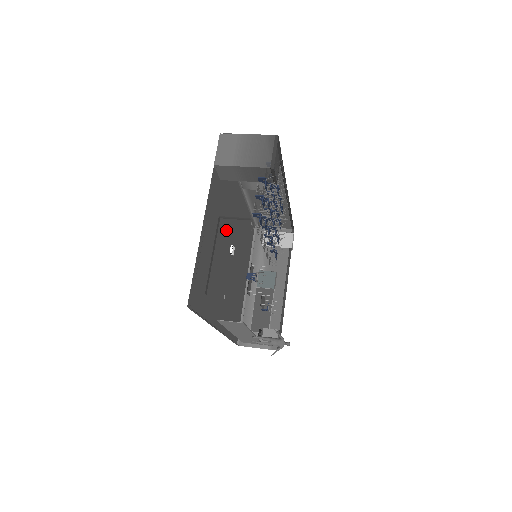
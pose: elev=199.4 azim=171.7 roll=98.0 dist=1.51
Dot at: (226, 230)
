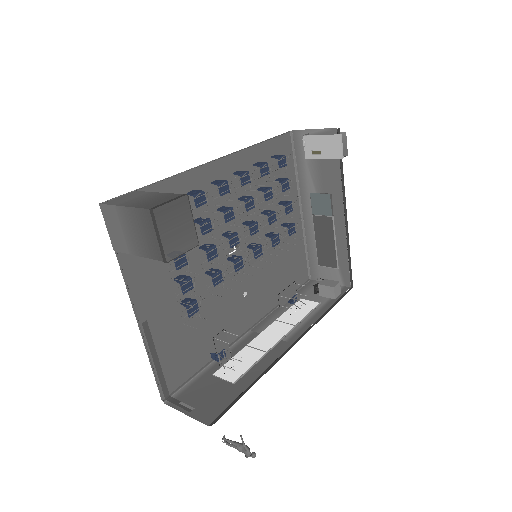
Dot at: occluded
